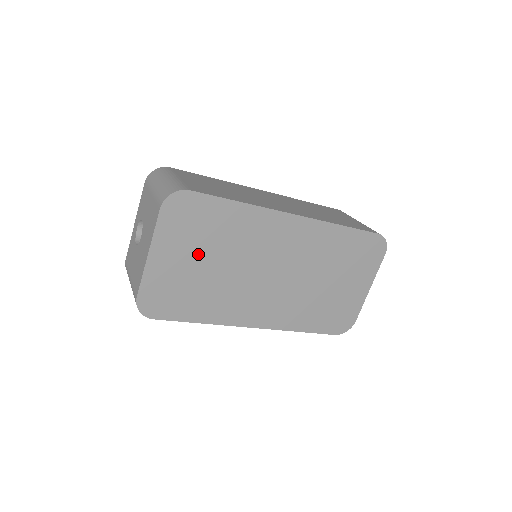
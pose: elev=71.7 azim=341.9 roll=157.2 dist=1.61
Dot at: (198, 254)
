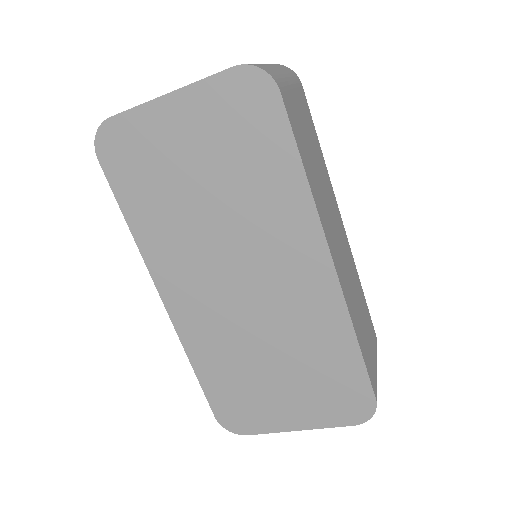
Dot at: (207, 162)
